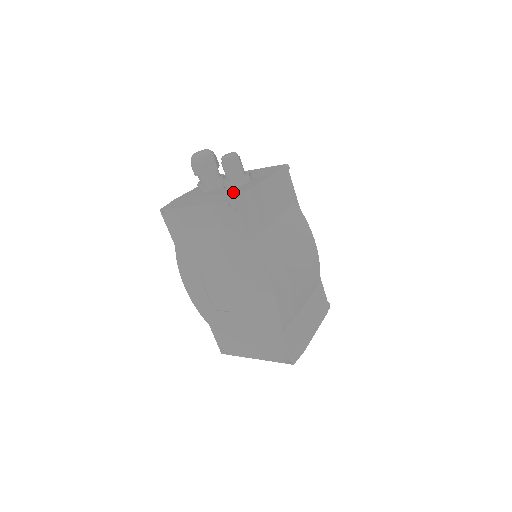
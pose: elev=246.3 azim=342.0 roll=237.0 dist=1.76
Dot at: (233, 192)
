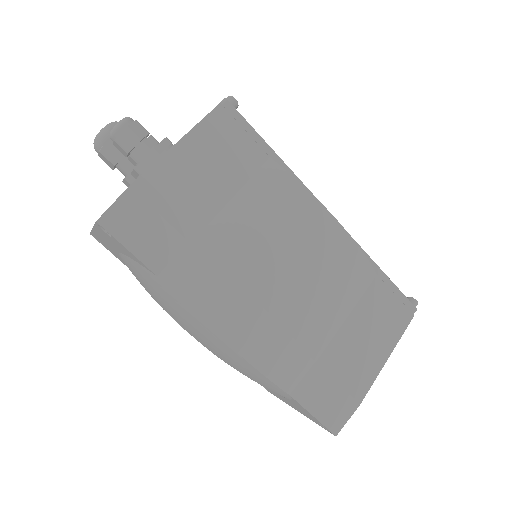
Dot at: occluded
